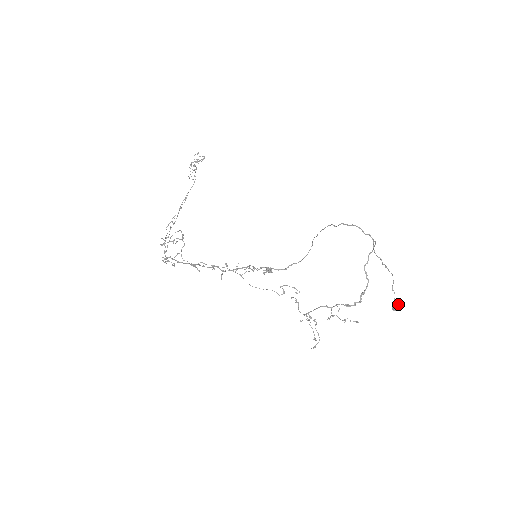
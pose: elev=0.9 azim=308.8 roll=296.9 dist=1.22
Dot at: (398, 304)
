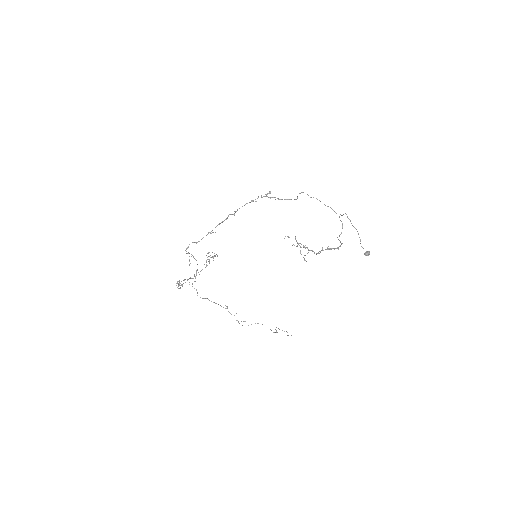
Dot at: (368, 251)
